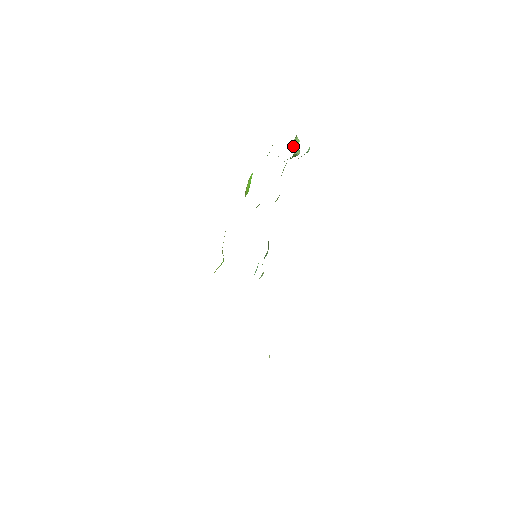
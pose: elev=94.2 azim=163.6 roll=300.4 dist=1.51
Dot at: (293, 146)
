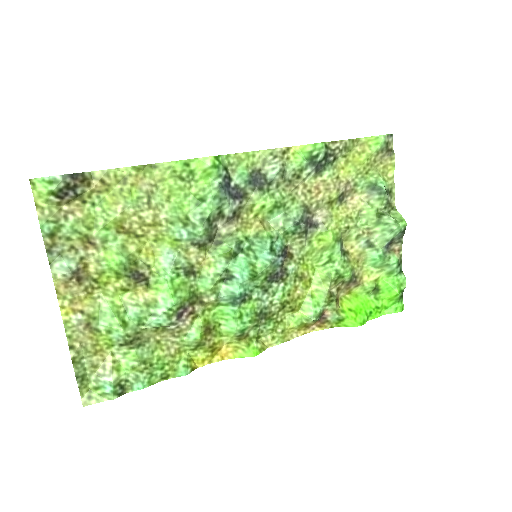
Dot at: occluded
